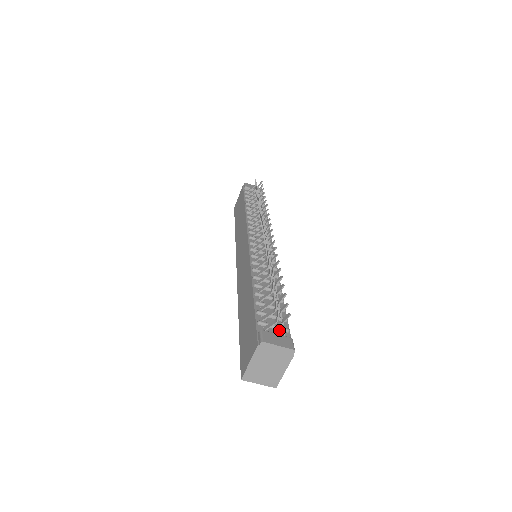
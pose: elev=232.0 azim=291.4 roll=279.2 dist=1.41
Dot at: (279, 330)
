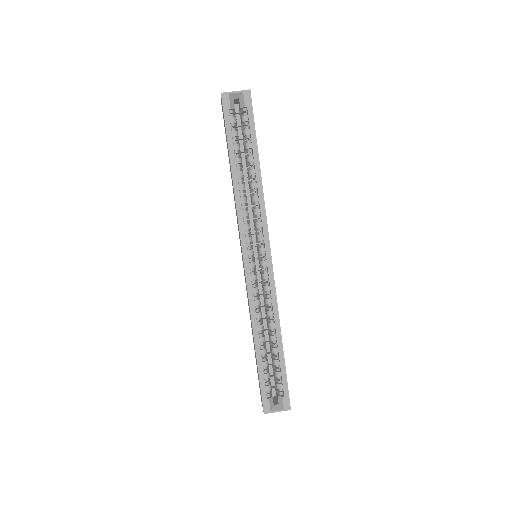
Dot at: occluded
